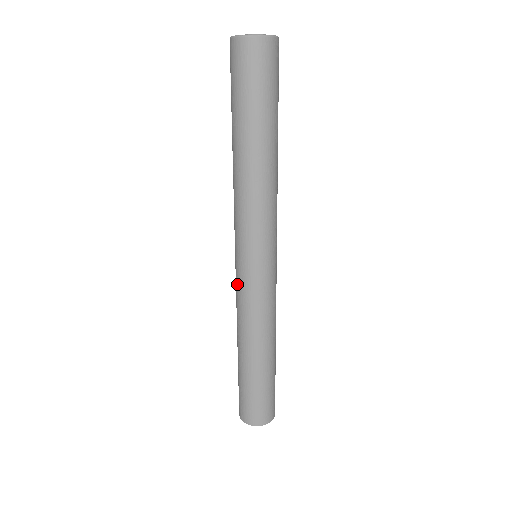
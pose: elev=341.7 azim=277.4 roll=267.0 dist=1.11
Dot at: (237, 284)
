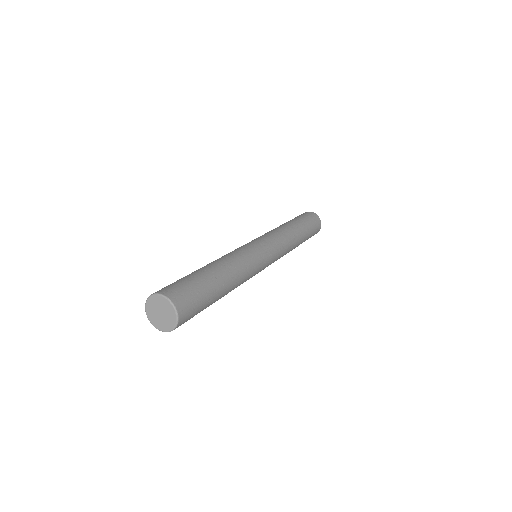
Dot at: occluded
